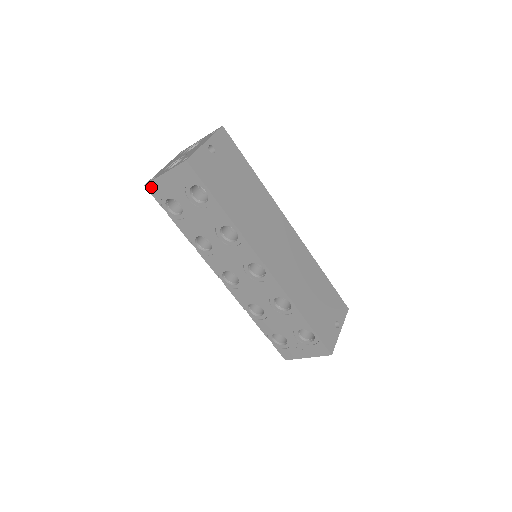
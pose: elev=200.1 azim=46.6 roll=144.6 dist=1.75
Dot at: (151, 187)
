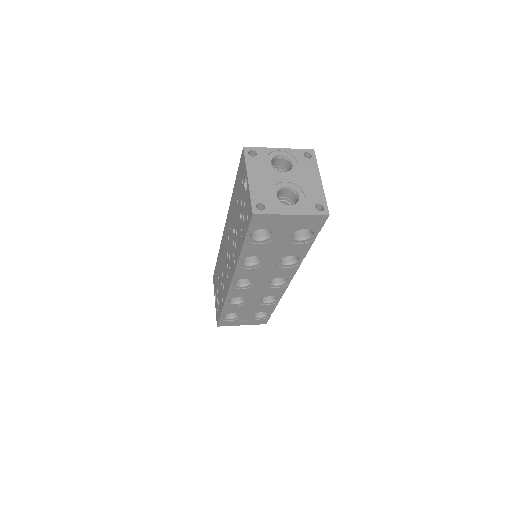
Dot at: (259, 218)
